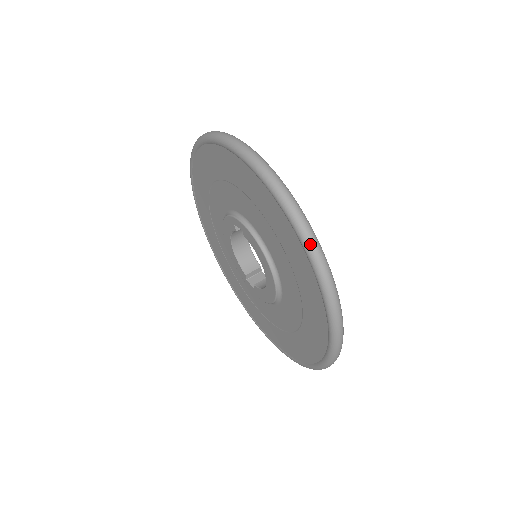
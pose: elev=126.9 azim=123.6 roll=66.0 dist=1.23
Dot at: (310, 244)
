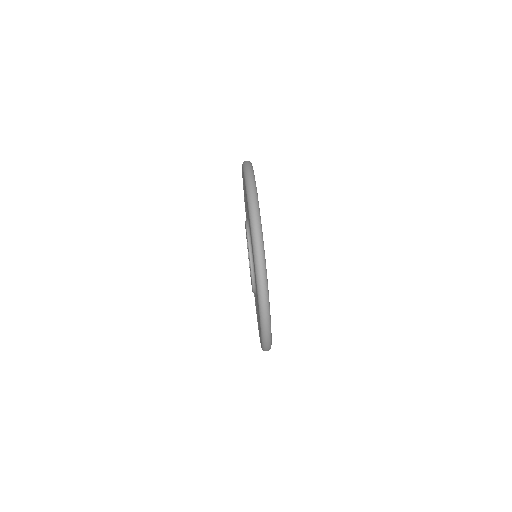
Dot at: (261, 299)
